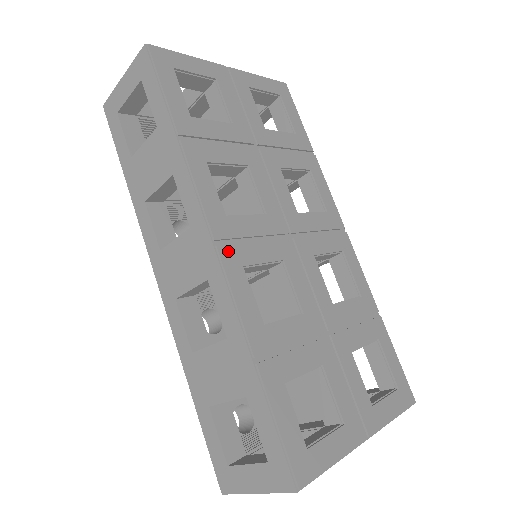
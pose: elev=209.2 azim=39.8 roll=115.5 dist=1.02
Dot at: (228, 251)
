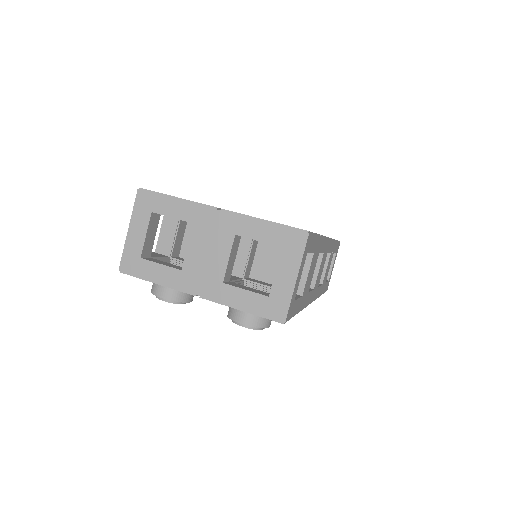
Dot at: occluded
